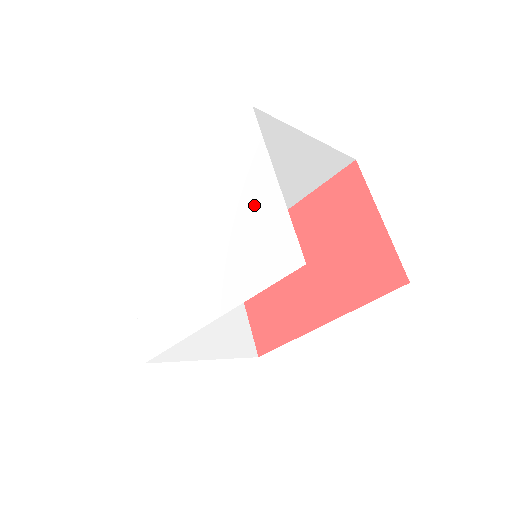
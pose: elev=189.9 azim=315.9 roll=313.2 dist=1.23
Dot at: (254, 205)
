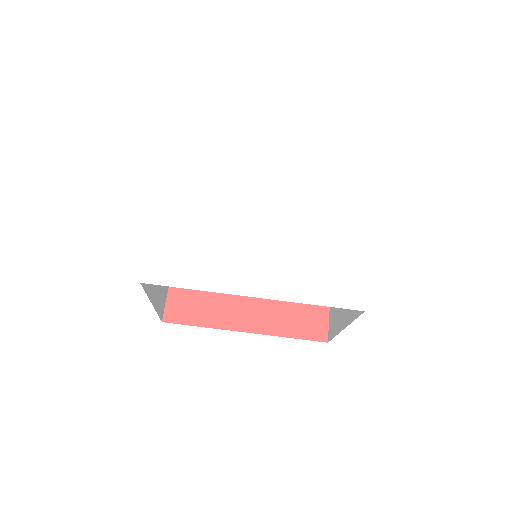
Dot at: (339, 243)
